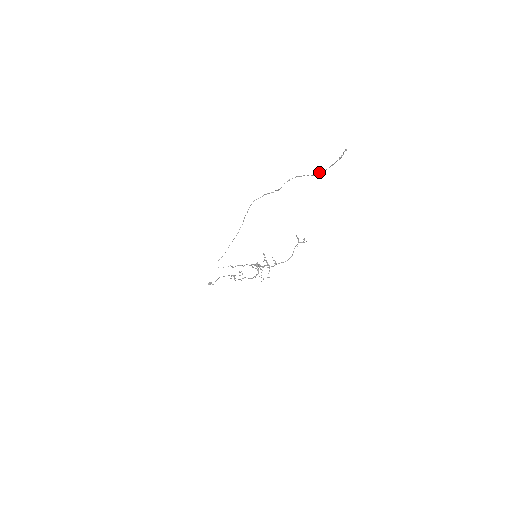
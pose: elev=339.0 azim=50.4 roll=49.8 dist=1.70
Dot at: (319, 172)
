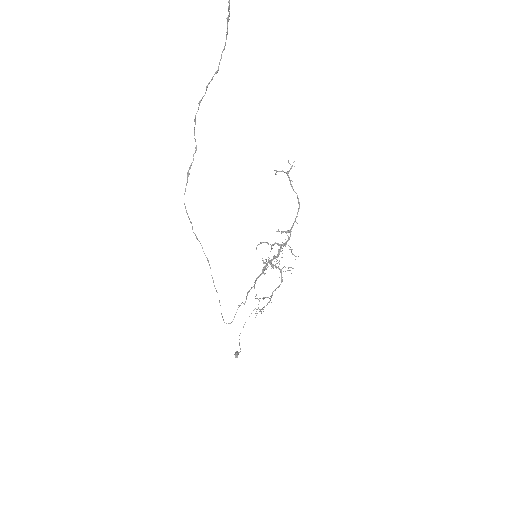
Dot at: (221, 55)
